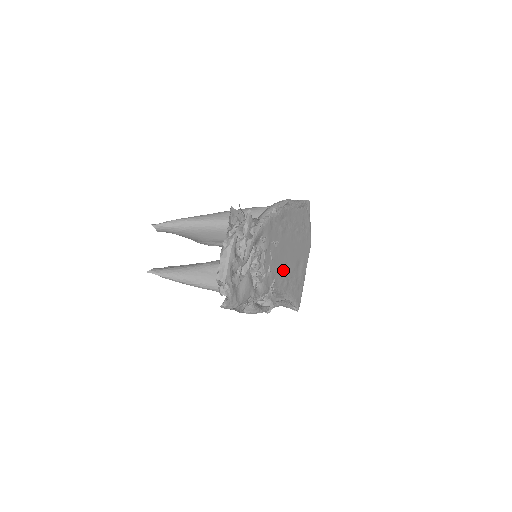
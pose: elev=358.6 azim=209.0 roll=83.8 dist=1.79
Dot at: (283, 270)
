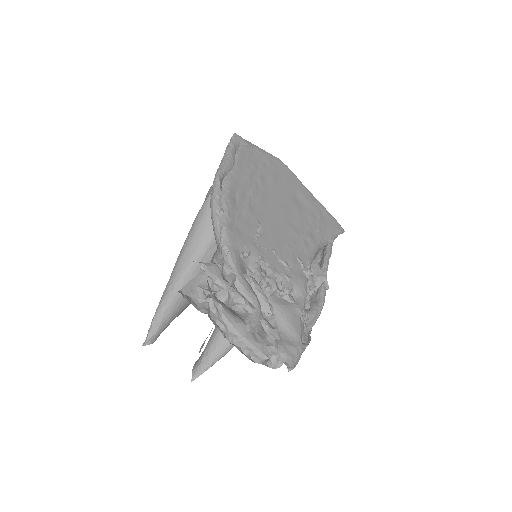
Dot at: (293, 235)
